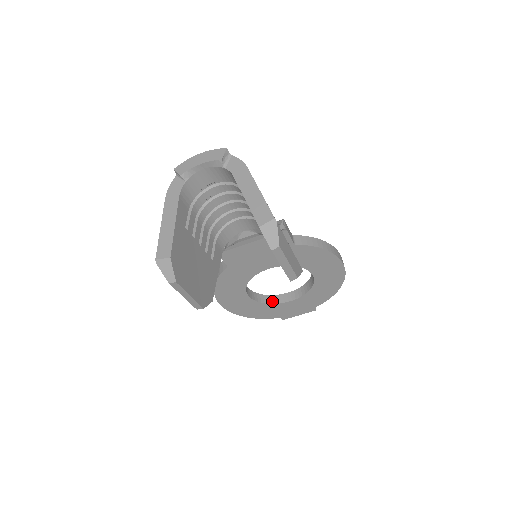
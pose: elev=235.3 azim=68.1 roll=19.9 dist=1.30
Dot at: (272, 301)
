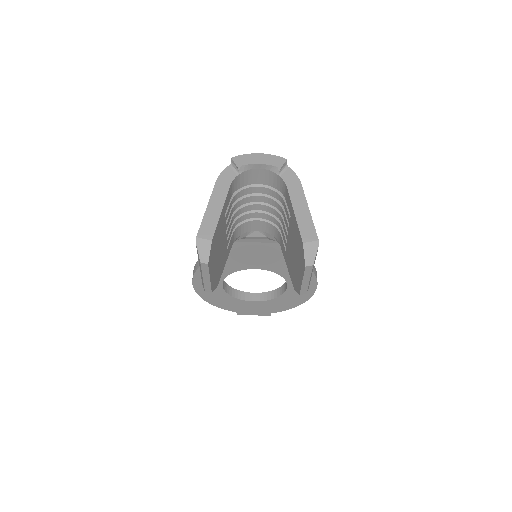
Dot at: (238, 296)
